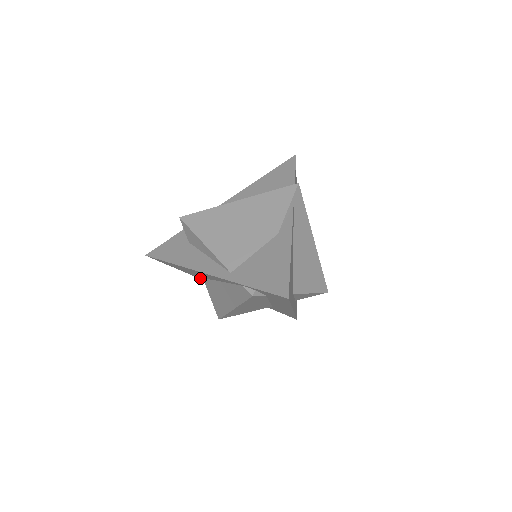
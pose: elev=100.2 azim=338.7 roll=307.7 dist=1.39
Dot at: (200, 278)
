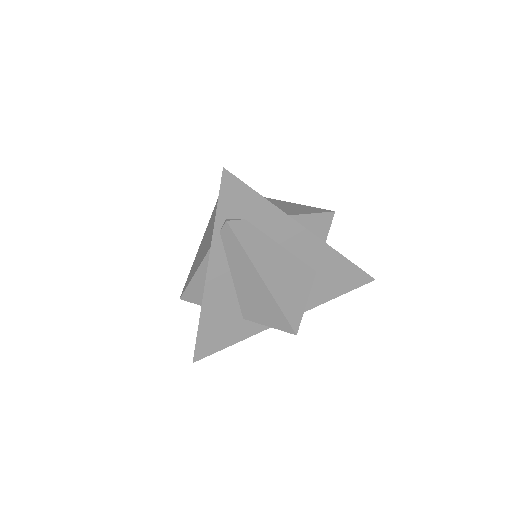
Dot at: (251, 332)
